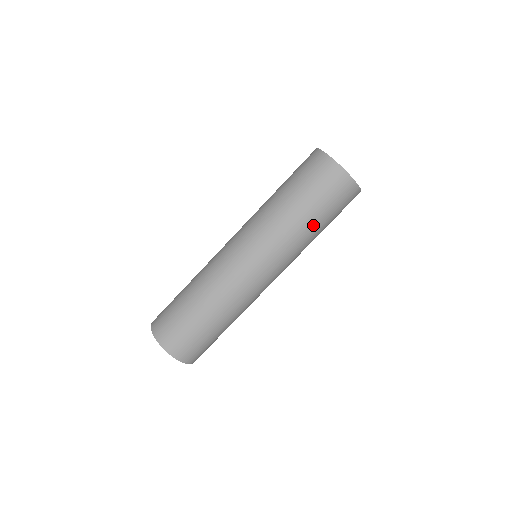
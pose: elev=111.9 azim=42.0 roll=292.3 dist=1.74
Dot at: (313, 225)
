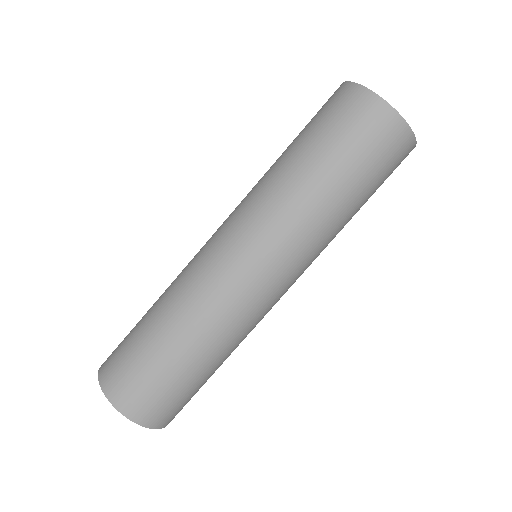
Dot at: (320, 178)
